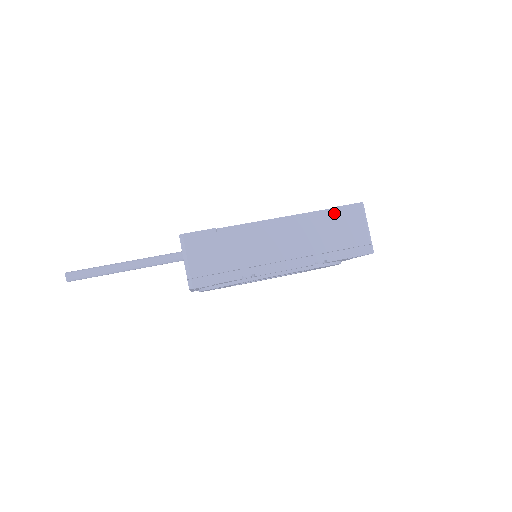
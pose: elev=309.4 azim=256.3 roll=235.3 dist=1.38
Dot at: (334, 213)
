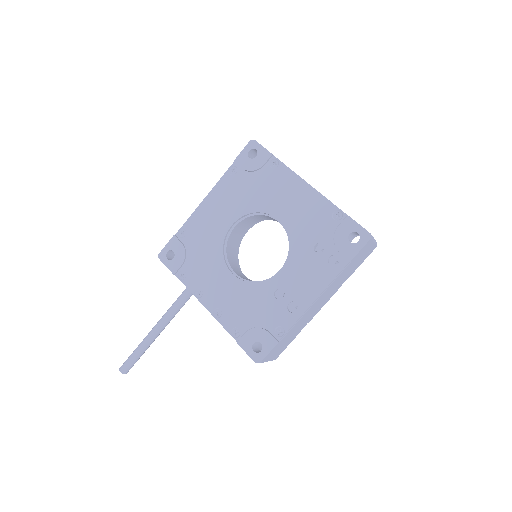
Dot at: (353, 261)
